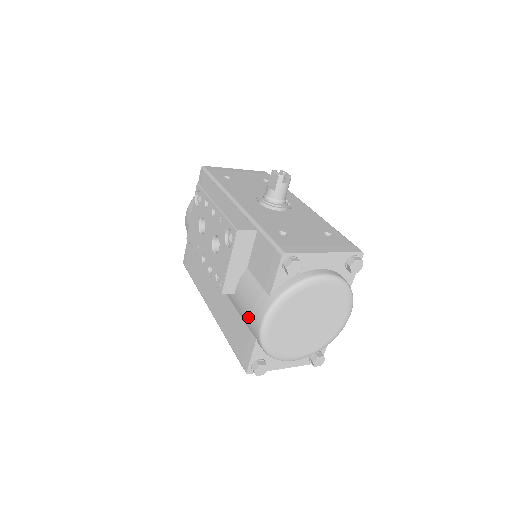
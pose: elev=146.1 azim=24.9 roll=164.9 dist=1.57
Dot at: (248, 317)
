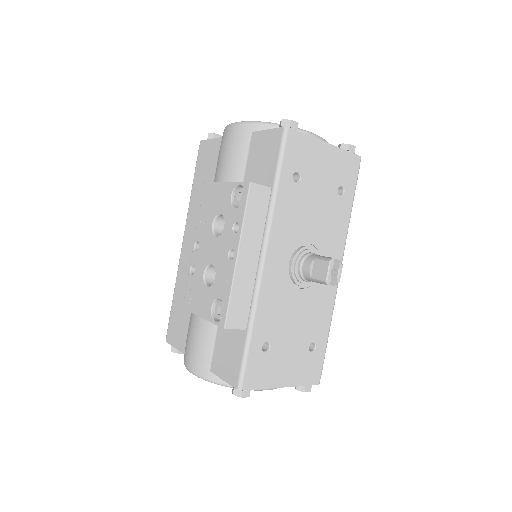
Dot at: (189, 343)
